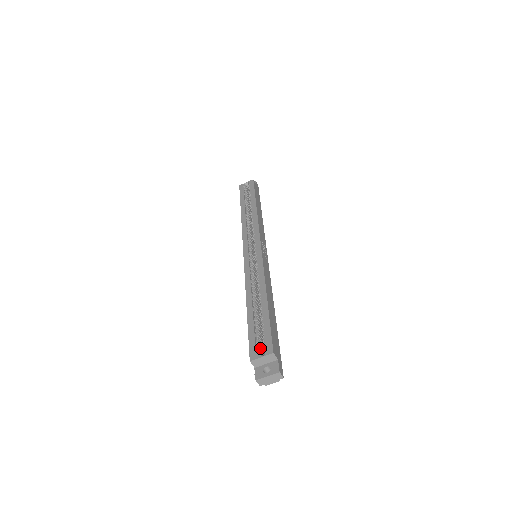
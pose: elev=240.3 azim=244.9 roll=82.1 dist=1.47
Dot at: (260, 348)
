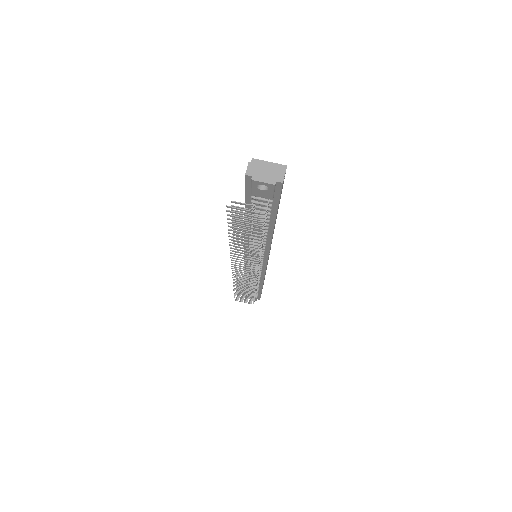
Dot at: occluded
